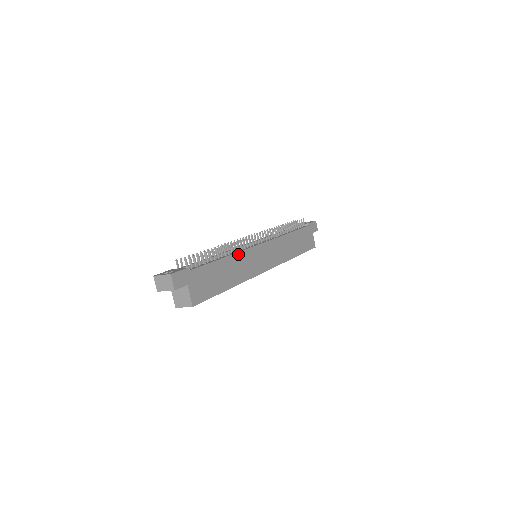
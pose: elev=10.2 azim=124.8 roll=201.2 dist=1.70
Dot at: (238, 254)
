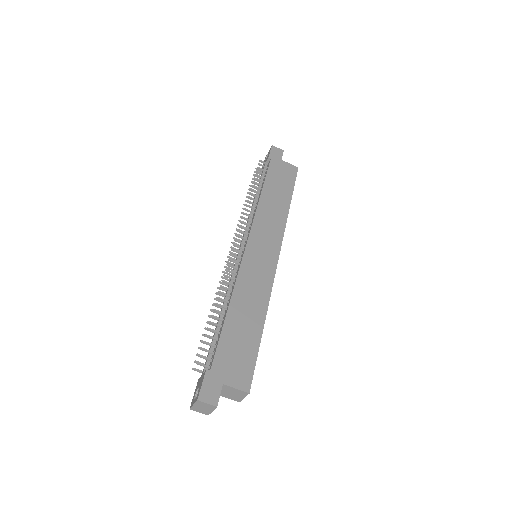
Dot at: (237, 286)
